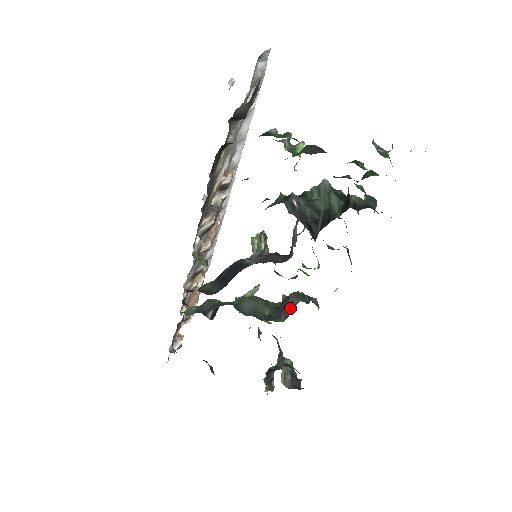
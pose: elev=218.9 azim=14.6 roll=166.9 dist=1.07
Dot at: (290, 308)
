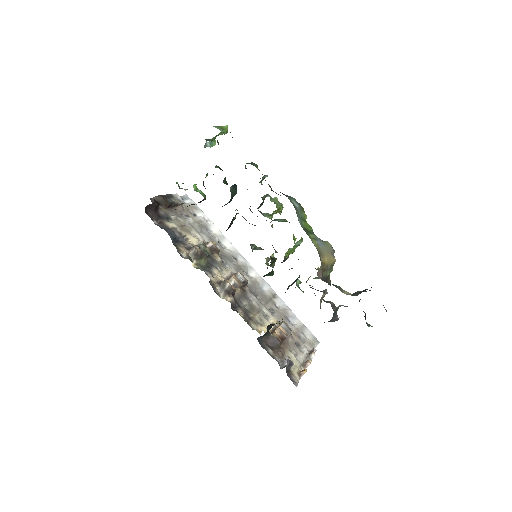
Dot at: occluded
